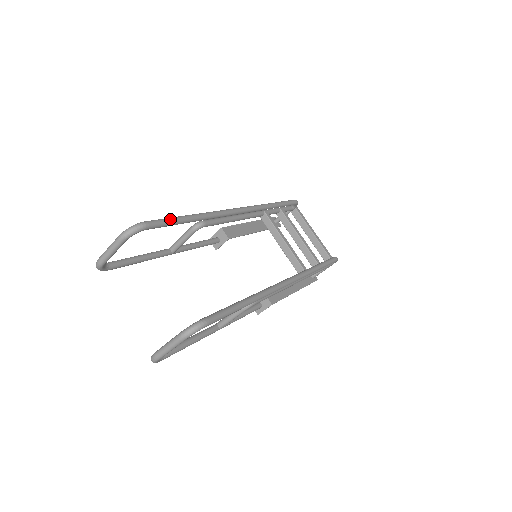
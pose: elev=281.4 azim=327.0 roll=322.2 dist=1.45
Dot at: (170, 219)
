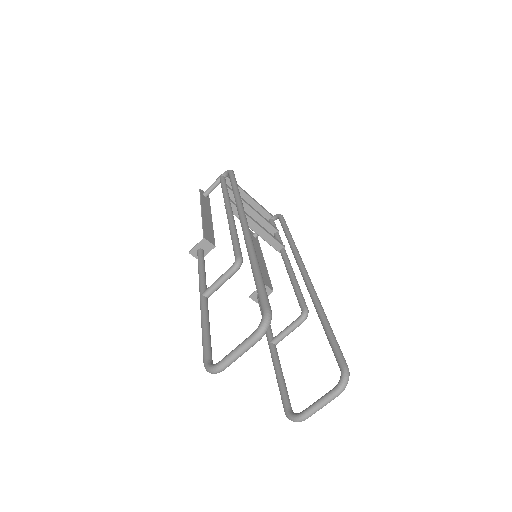
Dot at: (264, 286)
